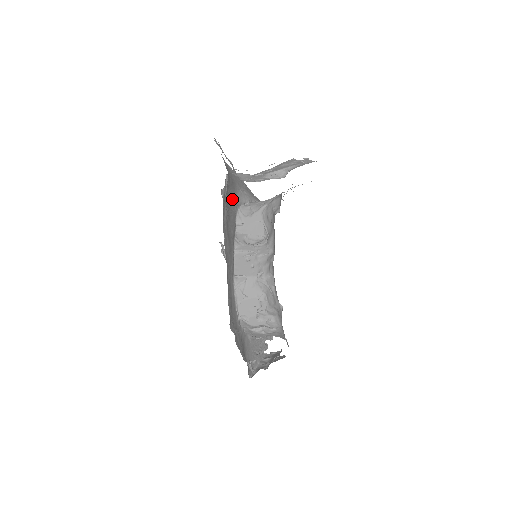
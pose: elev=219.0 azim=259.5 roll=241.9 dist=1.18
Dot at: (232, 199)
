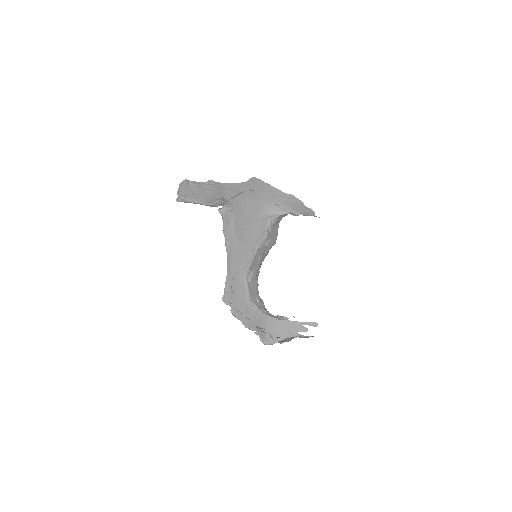
Dot at: (256, 213)
